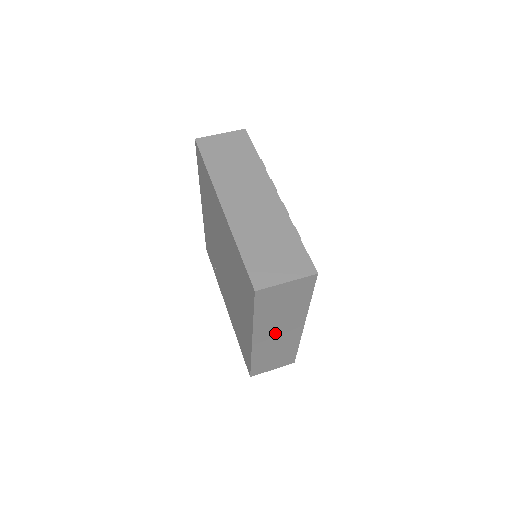
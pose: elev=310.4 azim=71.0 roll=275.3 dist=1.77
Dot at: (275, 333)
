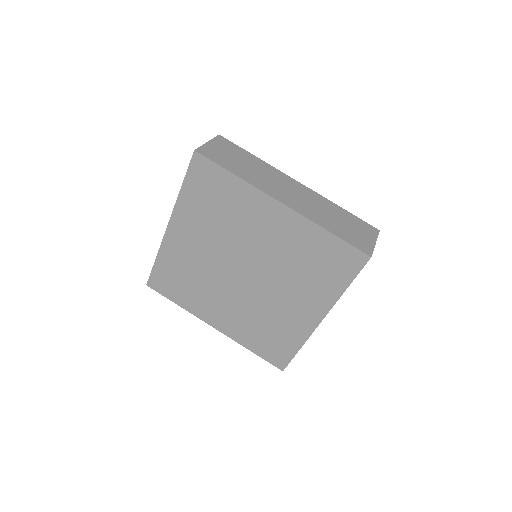
Dot at: occluded
